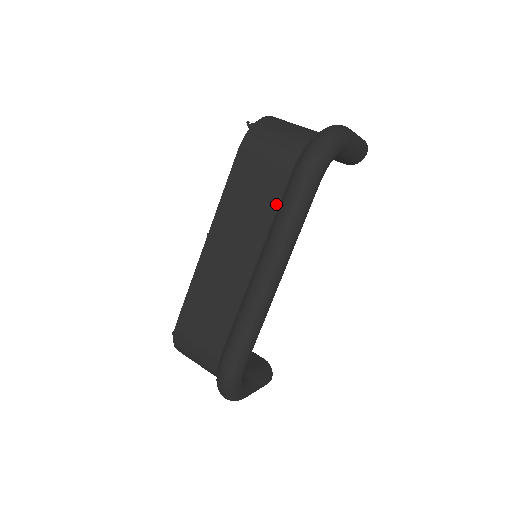
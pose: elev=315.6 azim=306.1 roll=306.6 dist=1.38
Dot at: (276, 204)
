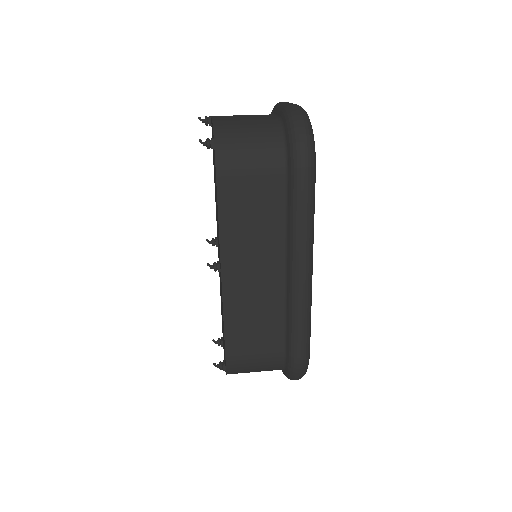
Dot at: (281, 208)
